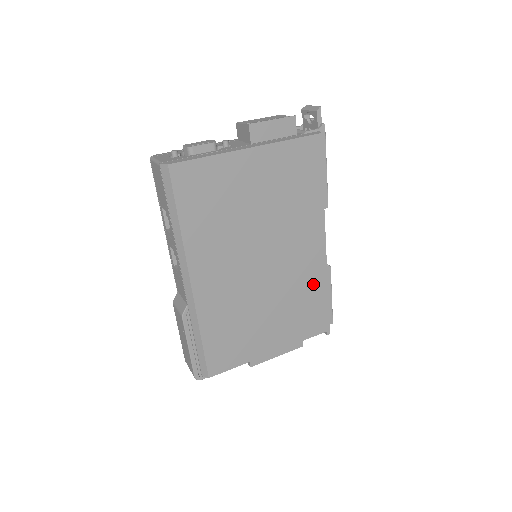
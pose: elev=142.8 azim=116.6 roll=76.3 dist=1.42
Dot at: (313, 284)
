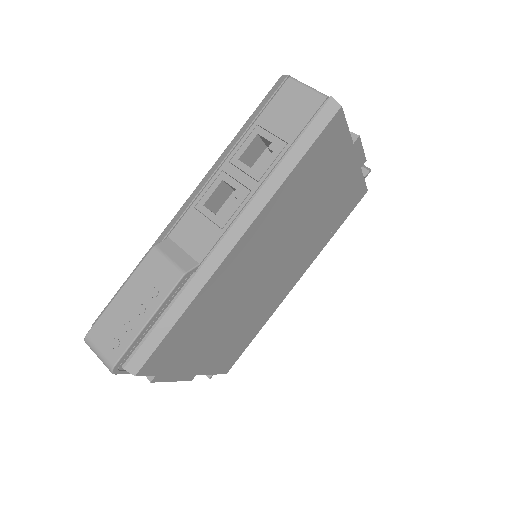
Dot at: (262, 318)
